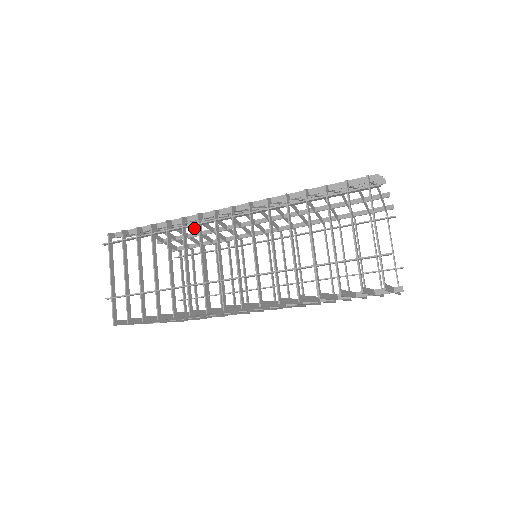
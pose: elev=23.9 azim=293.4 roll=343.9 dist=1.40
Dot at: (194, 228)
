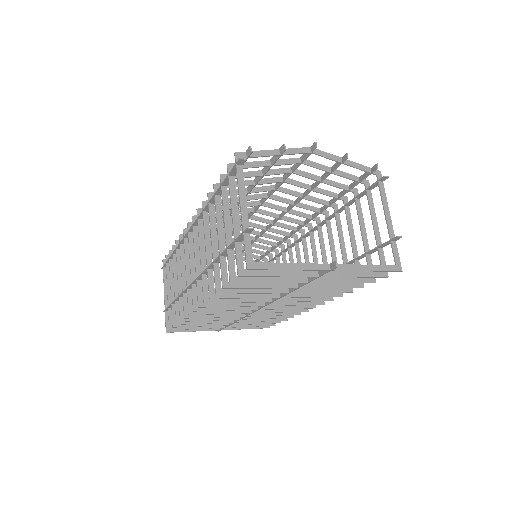
Dot at: occluded
